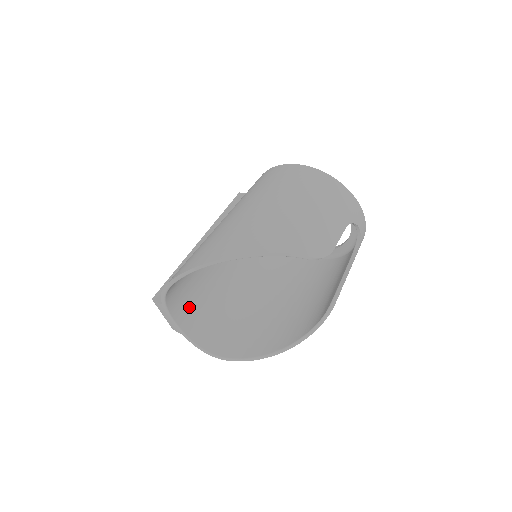
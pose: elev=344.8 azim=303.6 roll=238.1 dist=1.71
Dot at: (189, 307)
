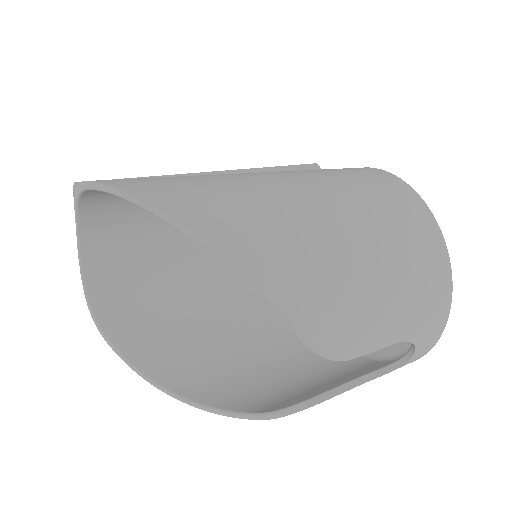
Dot at: (117, 236)
